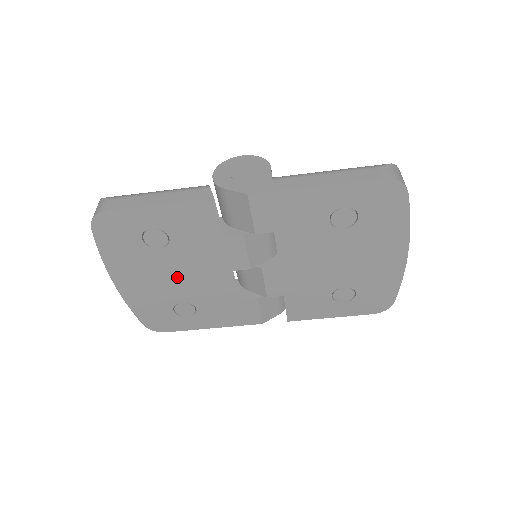
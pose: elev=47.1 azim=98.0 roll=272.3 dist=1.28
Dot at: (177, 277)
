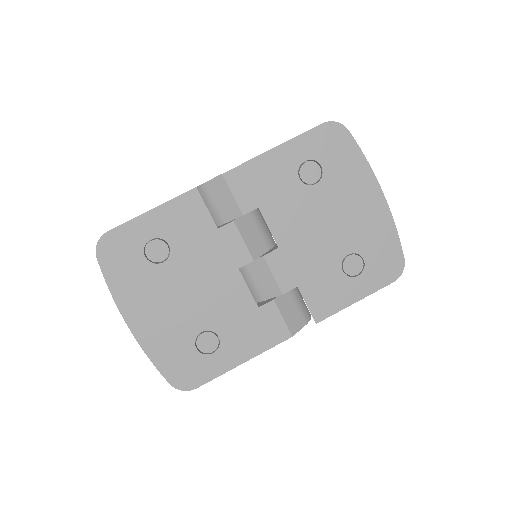
Dot at: (188, 296)
